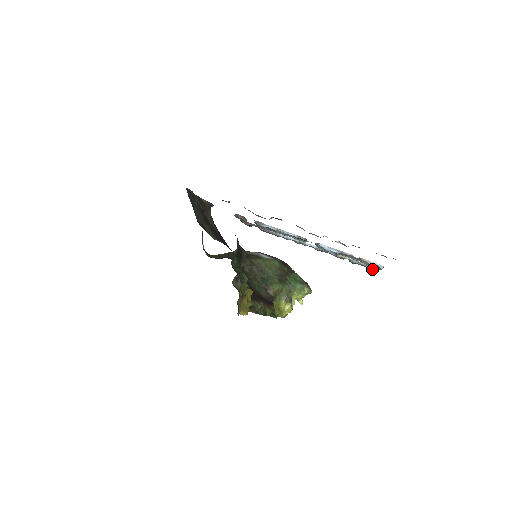
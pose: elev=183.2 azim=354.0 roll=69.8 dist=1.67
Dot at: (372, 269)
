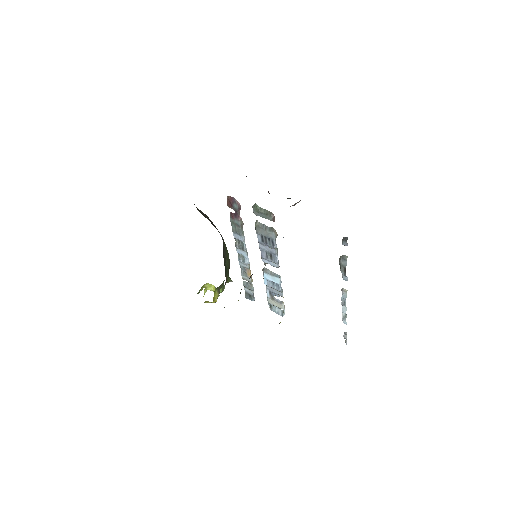
Dot at: (253, 300)
